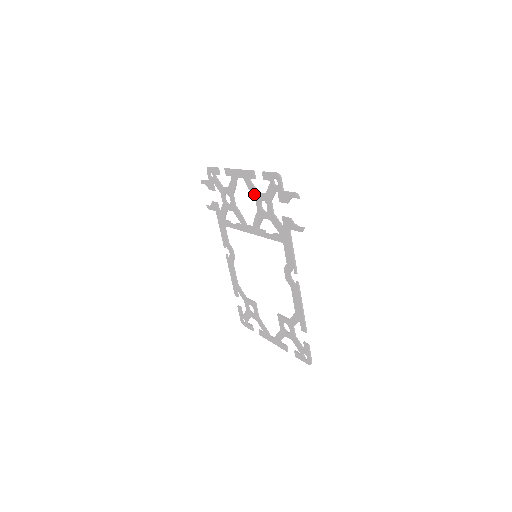
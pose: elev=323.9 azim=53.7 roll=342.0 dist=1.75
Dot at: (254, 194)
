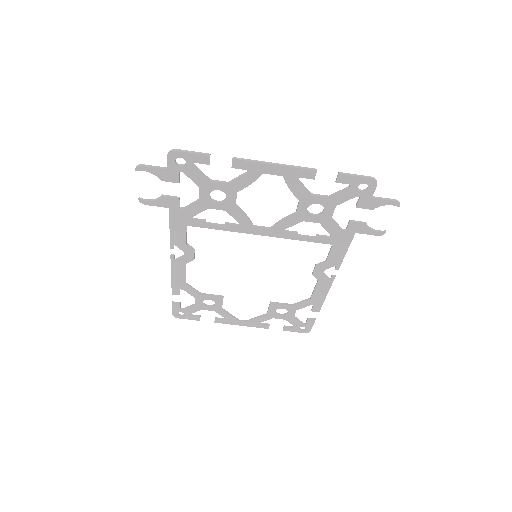
Dot at: (301, 196)
